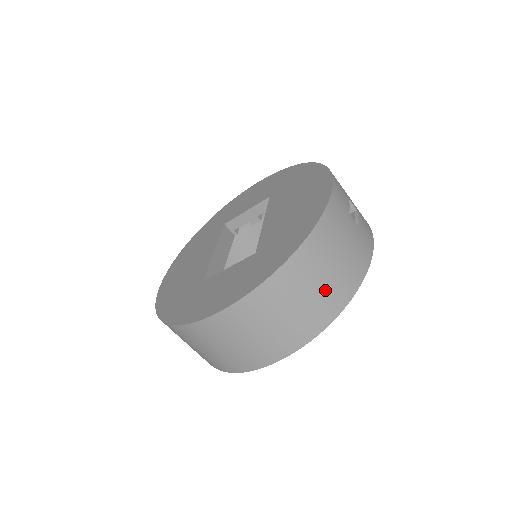
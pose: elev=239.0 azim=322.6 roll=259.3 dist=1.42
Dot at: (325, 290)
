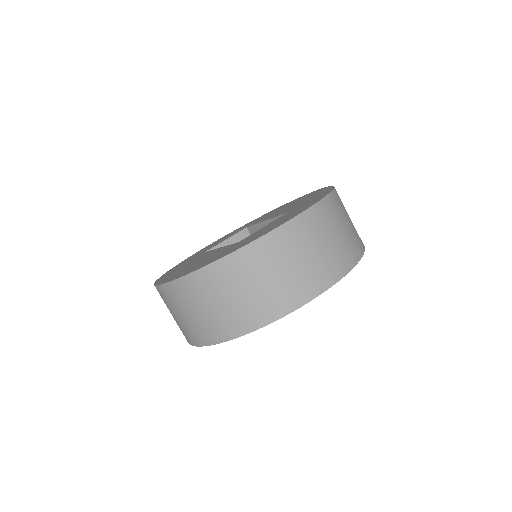
Dot at: (353, 227)
